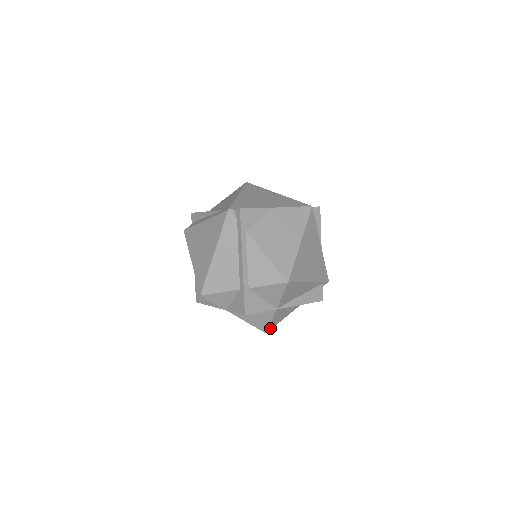
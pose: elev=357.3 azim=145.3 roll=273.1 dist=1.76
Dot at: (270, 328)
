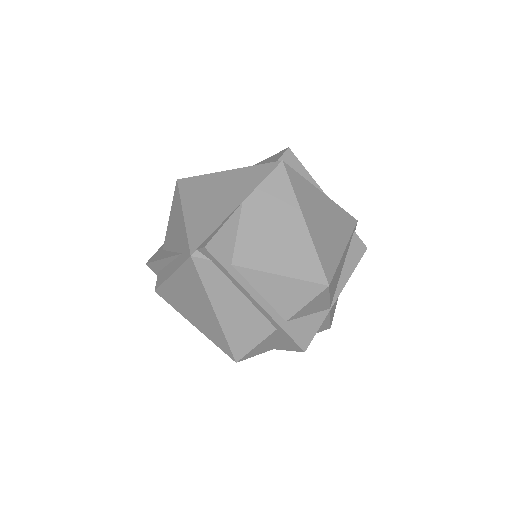
Dot at: (331, 321)
